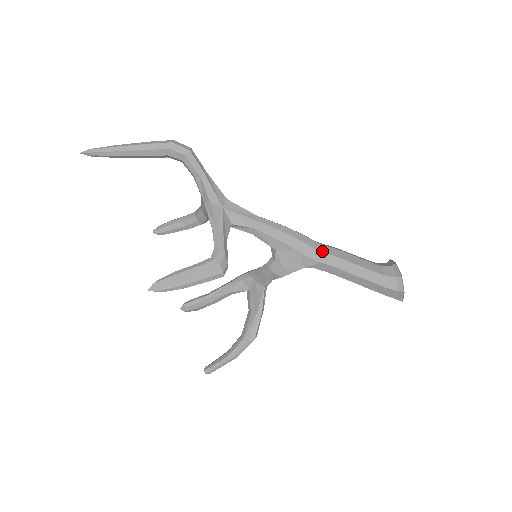
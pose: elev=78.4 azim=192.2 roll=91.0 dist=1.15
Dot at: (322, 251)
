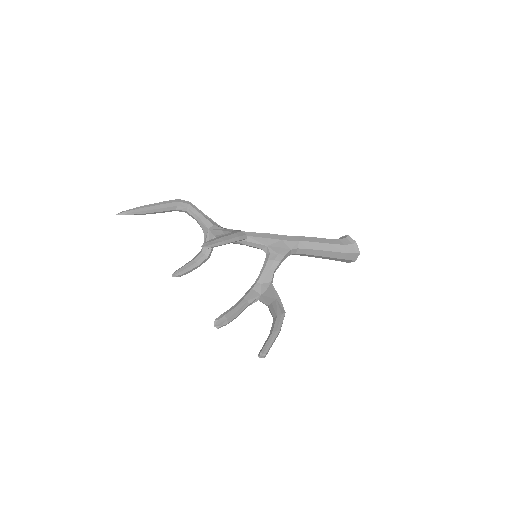
Dot at: (295, 236)
